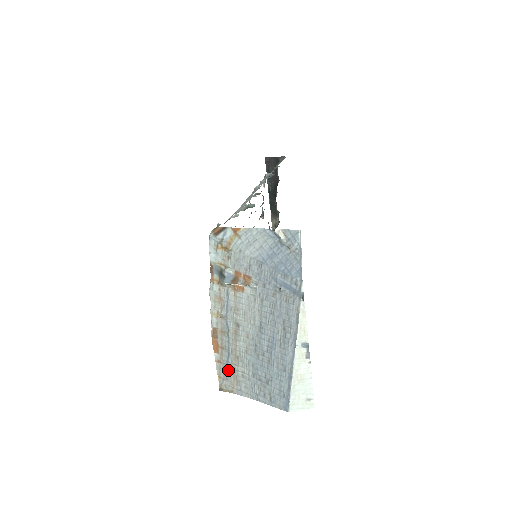
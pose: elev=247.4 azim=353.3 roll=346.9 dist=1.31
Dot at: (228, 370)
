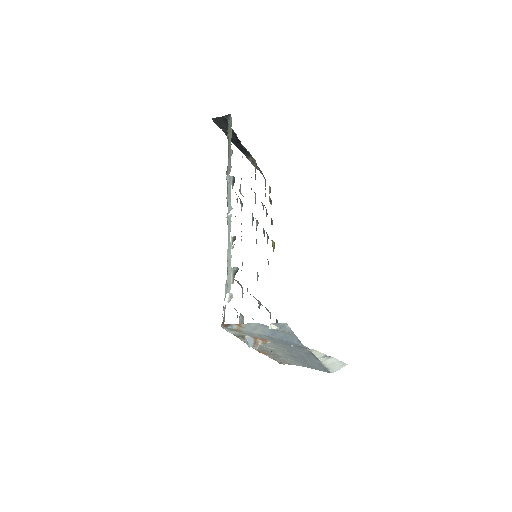
Dot at: occluded
